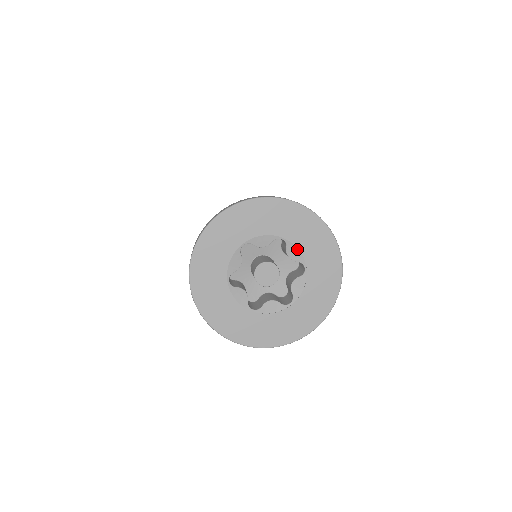
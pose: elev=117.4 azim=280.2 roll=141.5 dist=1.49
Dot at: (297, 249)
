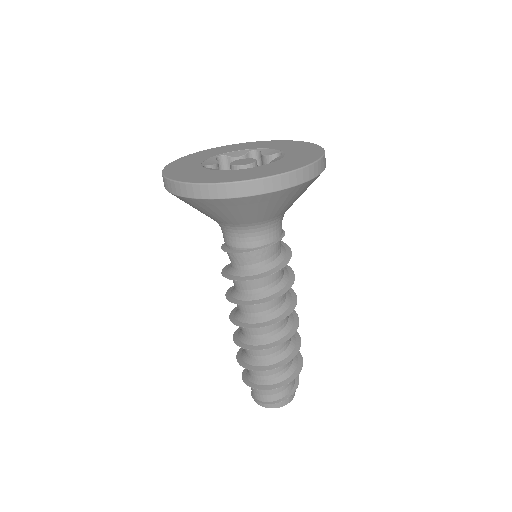
Dot at: (283, 157)
